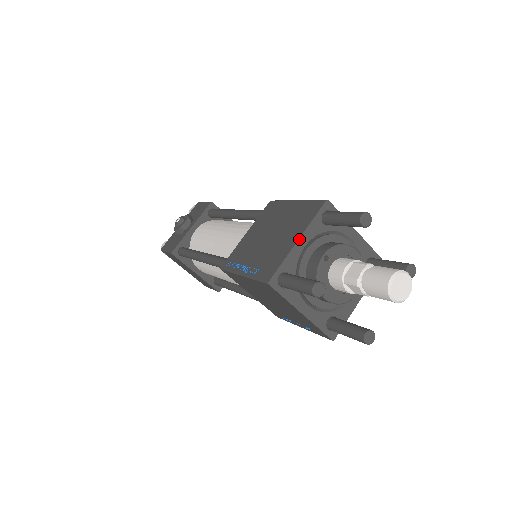
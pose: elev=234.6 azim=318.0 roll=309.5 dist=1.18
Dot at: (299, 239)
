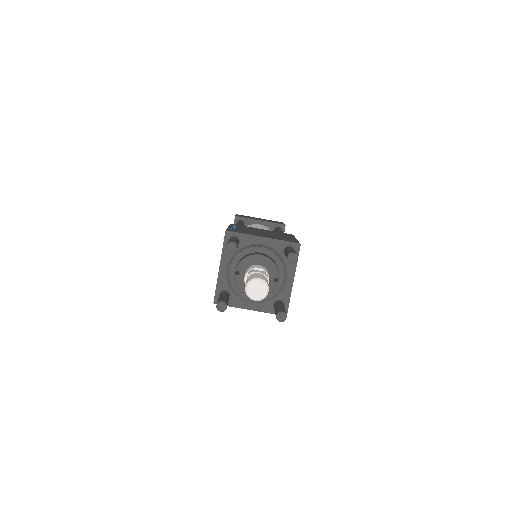
Dot at: (220, 267)
